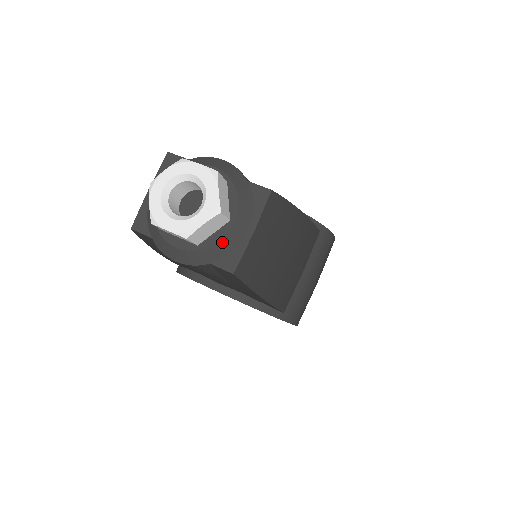
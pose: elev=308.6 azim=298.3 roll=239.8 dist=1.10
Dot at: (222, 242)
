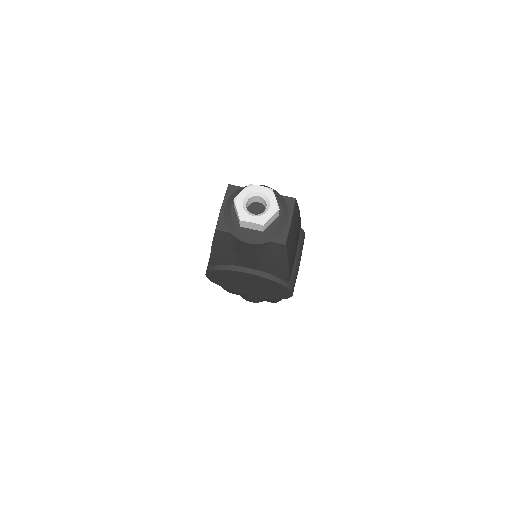
Dot at: (277, 228)
